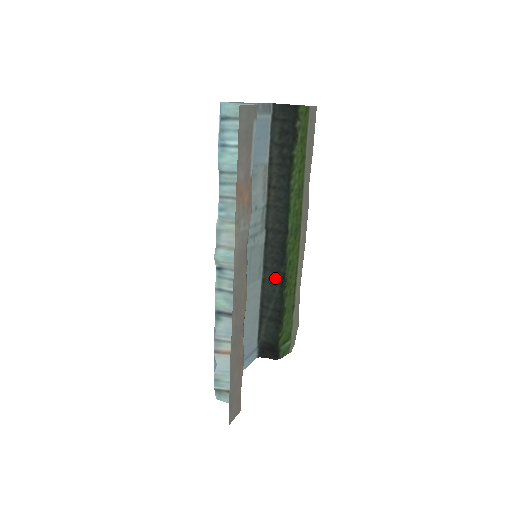
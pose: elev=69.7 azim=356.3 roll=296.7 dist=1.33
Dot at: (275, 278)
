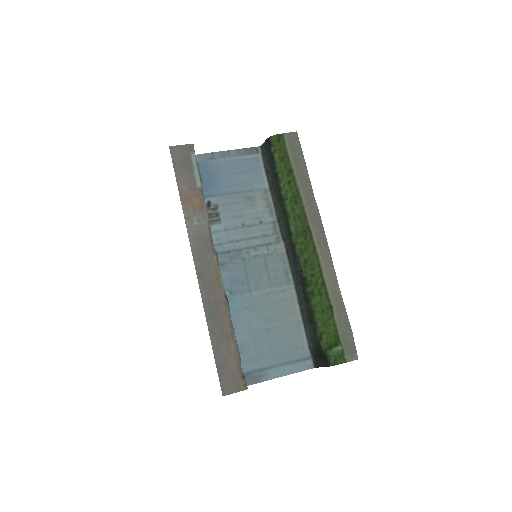
Dot at: (298, 279)
